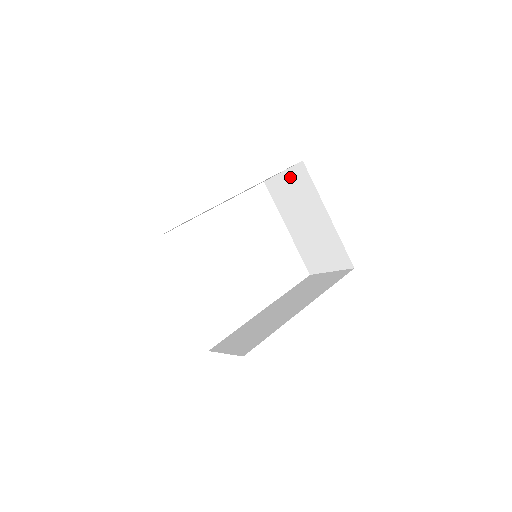
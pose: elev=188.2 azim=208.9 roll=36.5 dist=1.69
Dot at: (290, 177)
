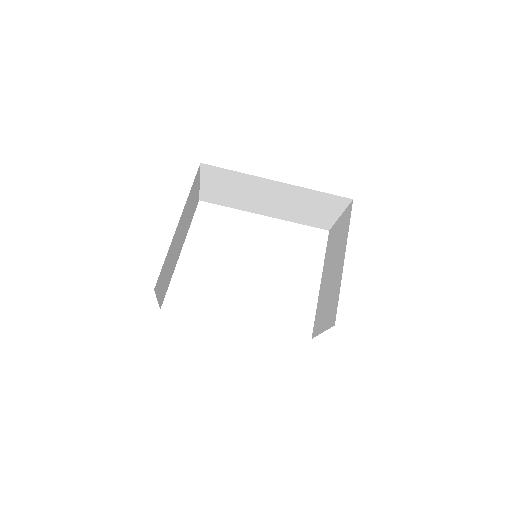
Dot at: (342, 220)
